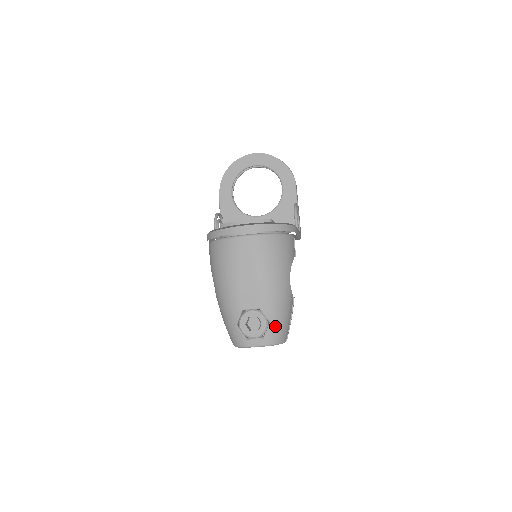
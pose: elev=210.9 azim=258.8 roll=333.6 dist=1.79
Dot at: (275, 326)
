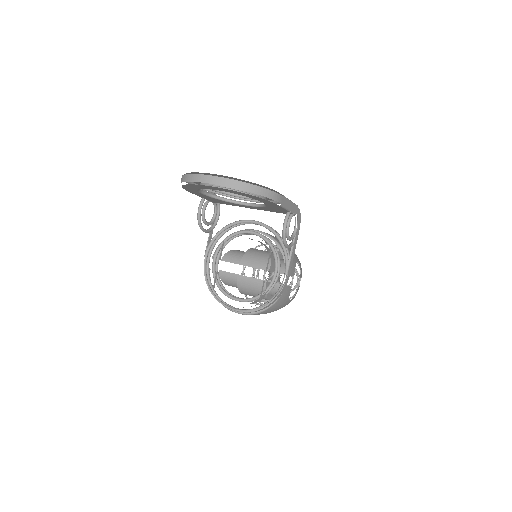
Dot at: occluded
